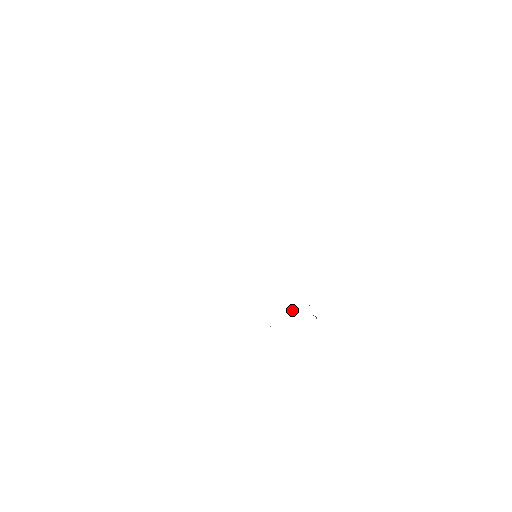
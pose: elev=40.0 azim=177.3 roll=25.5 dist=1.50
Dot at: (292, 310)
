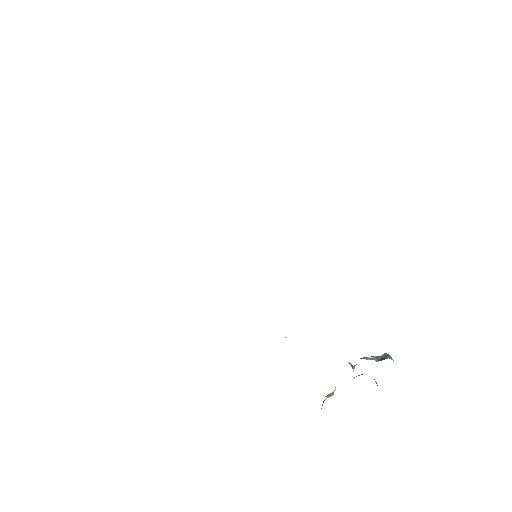
Dot at: occluded
